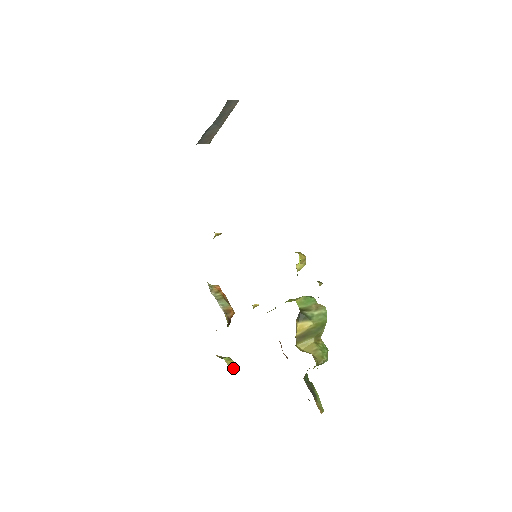
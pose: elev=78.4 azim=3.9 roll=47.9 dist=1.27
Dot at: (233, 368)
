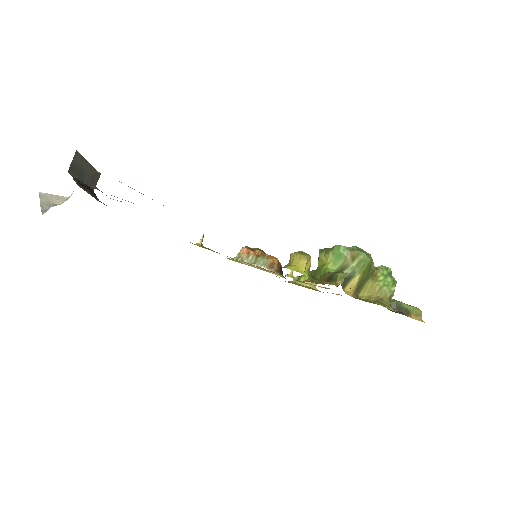
Dot at: (314, 284)
